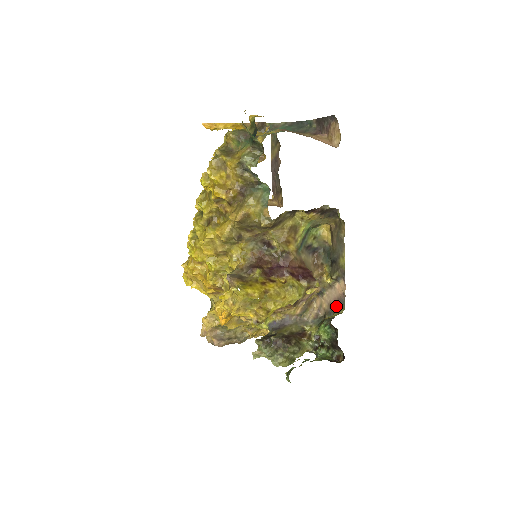
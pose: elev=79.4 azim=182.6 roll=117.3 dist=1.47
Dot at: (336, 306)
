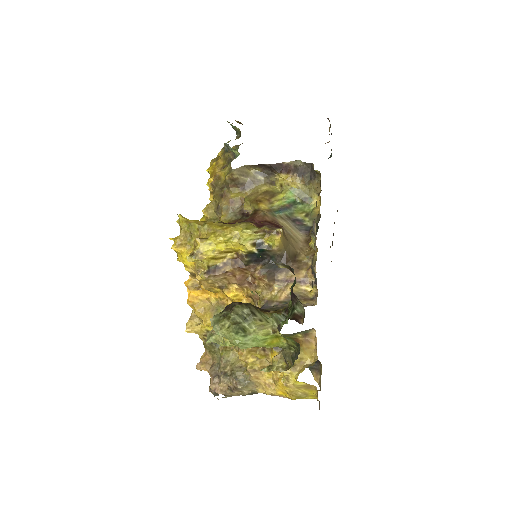
Dot at: (312, 263)
